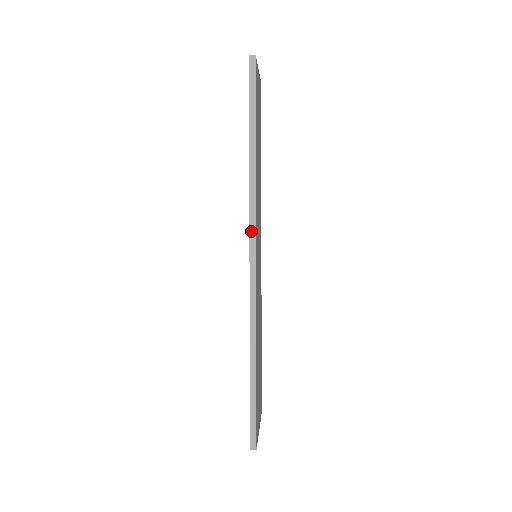
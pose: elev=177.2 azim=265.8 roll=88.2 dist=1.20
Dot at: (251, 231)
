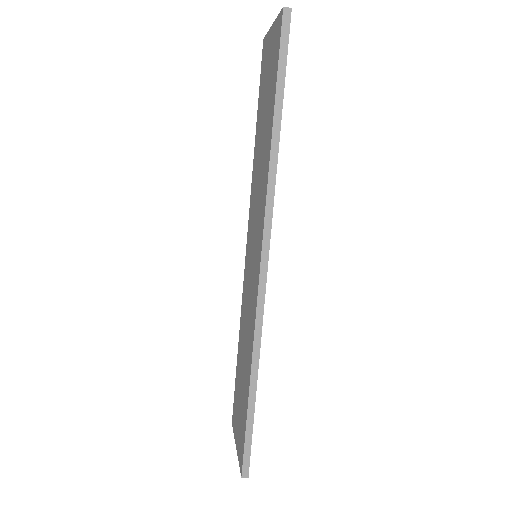
Dot at: (265, 233)
